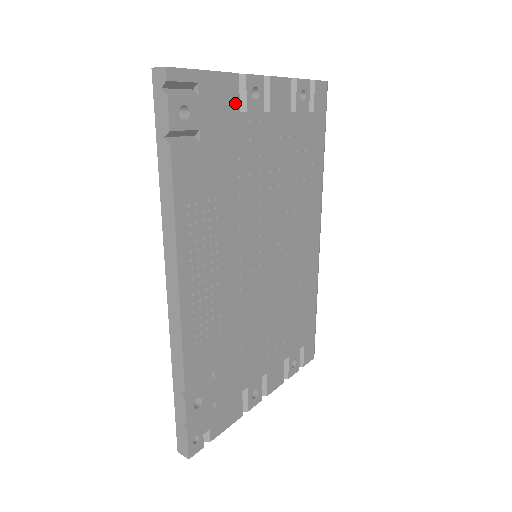
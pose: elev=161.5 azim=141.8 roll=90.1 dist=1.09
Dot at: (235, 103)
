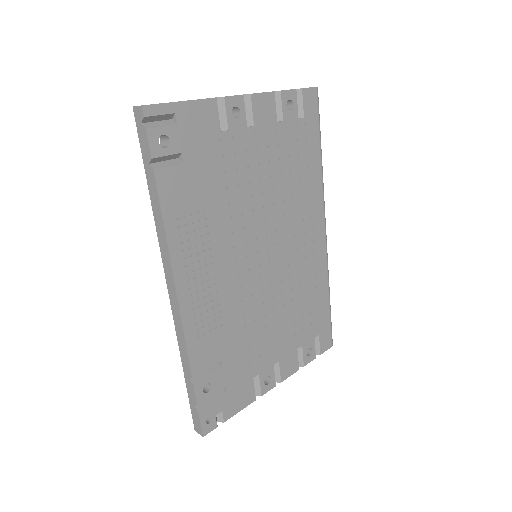
Dot at: (215, 124)
